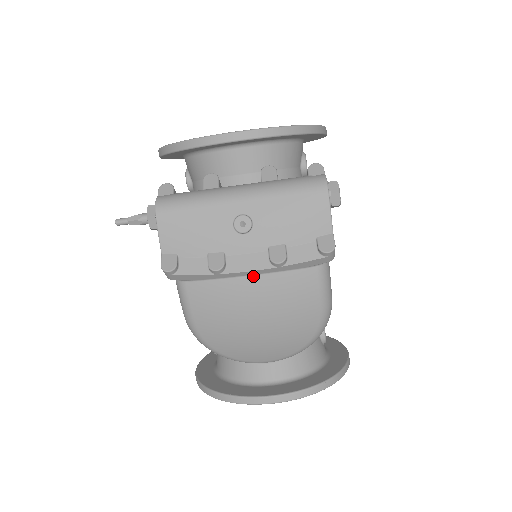
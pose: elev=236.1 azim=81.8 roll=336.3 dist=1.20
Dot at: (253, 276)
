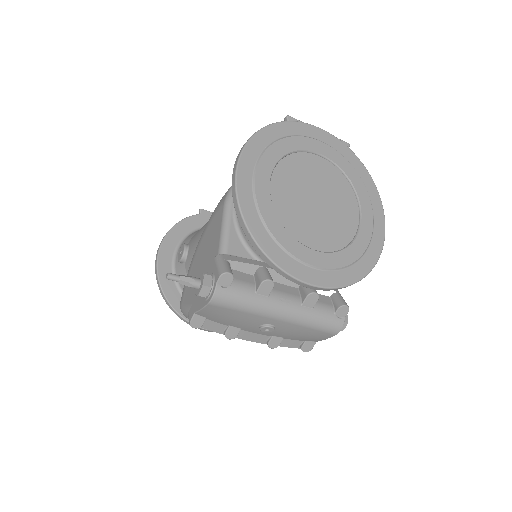
Dot at: occluded
